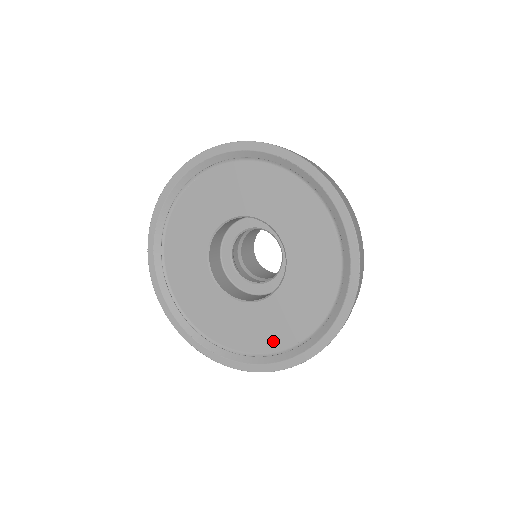
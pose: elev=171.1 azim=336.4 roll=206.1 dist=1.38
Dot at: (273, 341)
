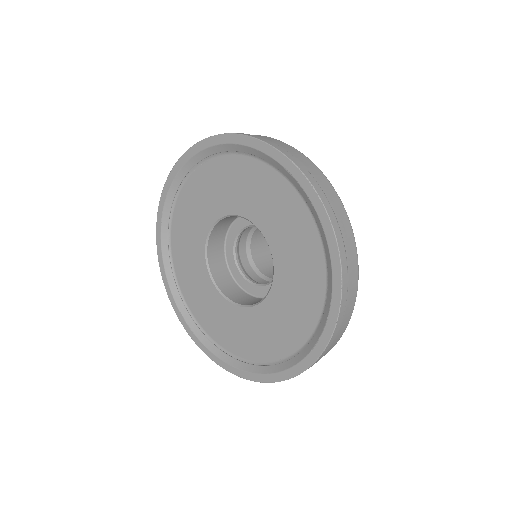
Dot at: (245, 349)
